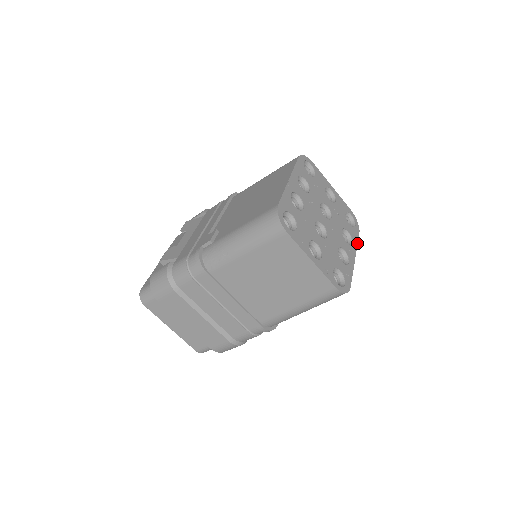
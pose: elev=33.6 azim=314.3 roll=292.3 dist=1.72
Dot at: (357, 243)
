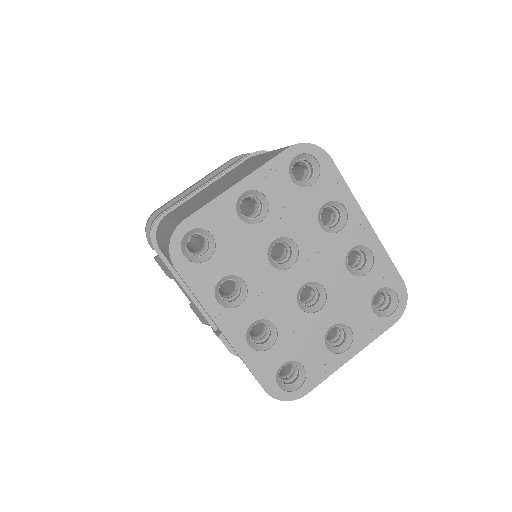
Dot at: (348, 189)
